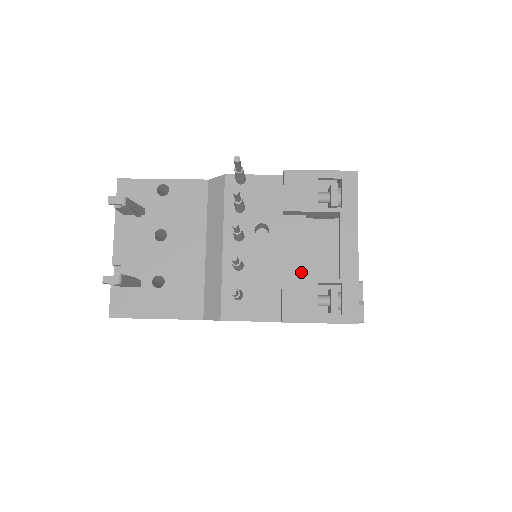
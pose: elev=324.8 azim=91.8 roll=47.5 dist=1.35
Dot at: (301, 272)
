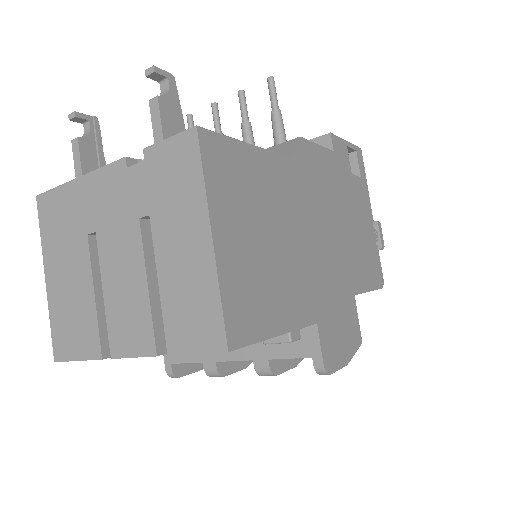
Dot at: occluded
